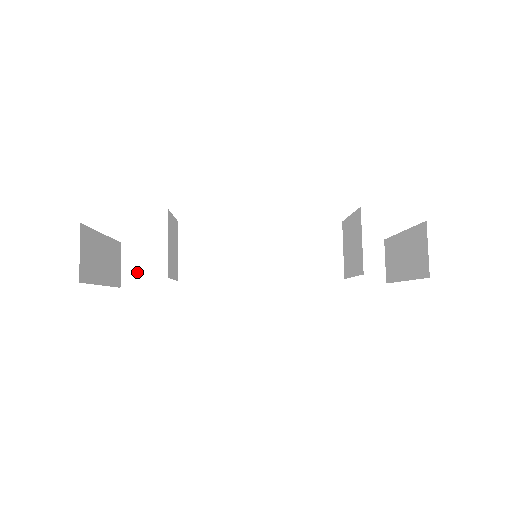
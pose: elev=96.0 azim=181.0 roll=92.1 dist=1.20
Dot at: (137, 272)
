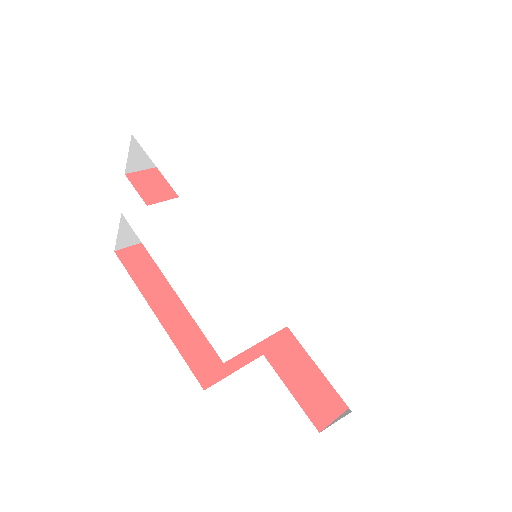
Dot at: occluded
